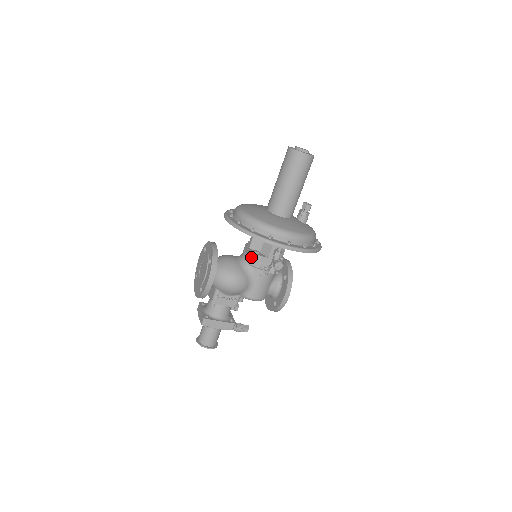
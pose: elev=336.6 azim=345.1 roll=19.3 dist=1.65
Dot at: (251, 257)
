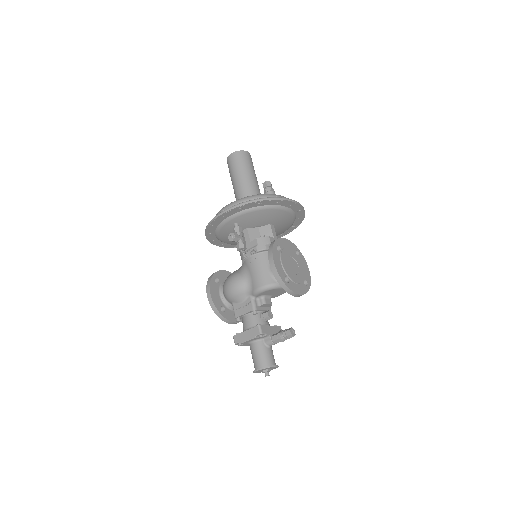
Dot at: occluded
